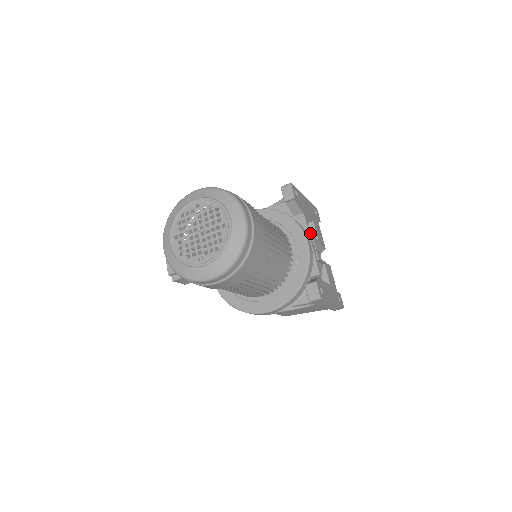
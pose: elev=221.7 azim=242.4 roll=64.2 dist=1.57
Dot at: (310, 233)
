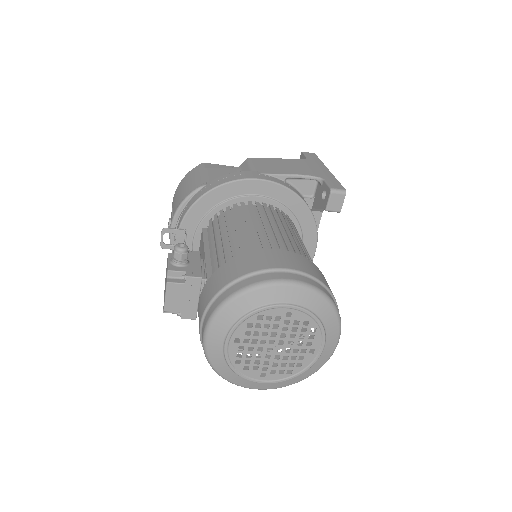
Dot at: occluded
